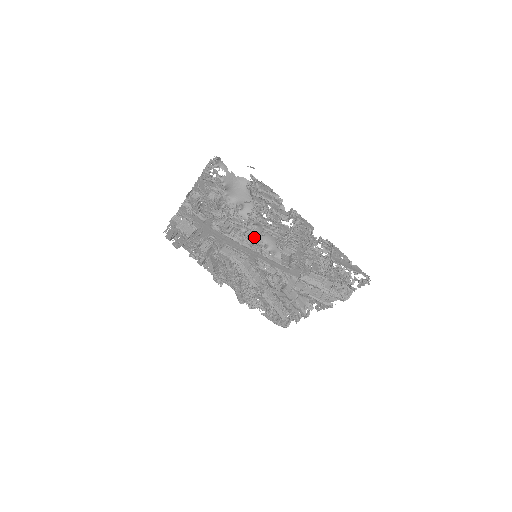
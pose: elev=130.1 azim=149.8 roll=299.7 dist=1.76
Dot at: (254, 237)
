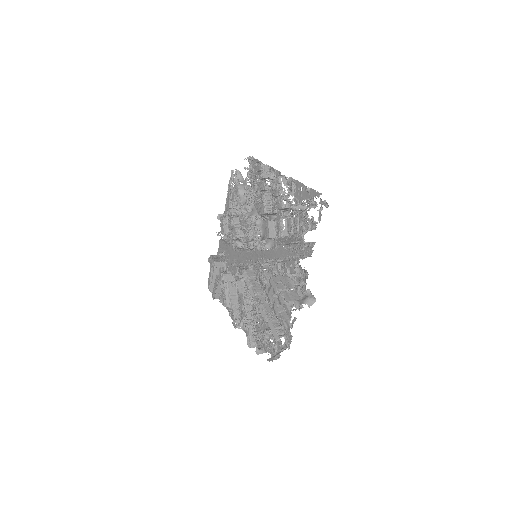
Dot at: occluded
